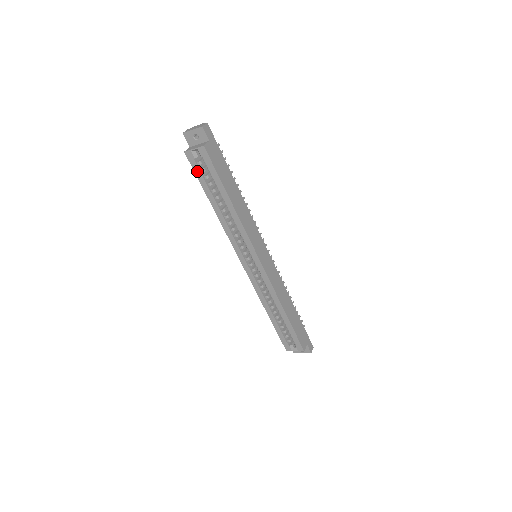
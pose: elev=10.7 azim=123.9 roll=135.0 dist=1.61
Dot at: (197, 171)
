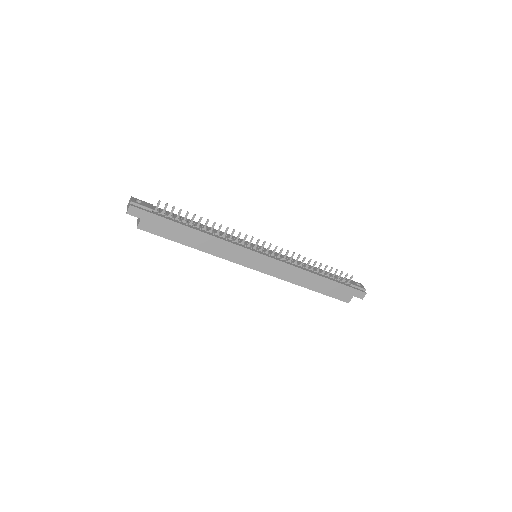
Dot at: occluded
